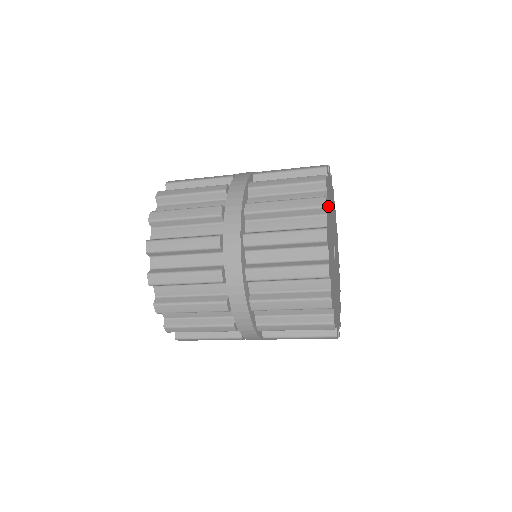
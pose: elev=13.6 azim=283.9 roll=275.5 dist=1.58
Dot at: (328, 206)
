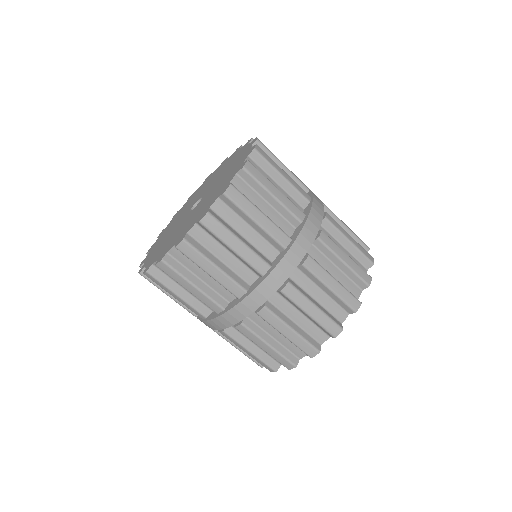
Dot at: occluded
